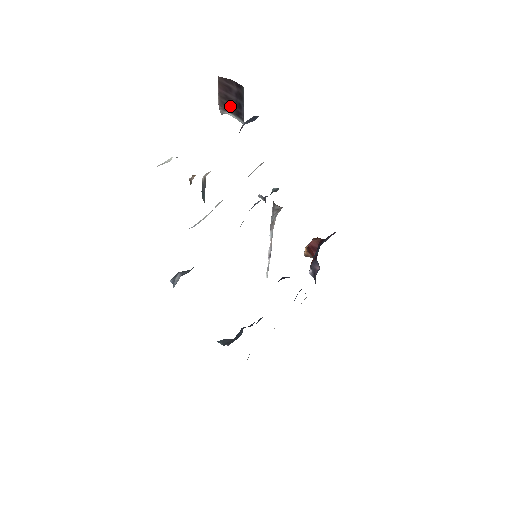
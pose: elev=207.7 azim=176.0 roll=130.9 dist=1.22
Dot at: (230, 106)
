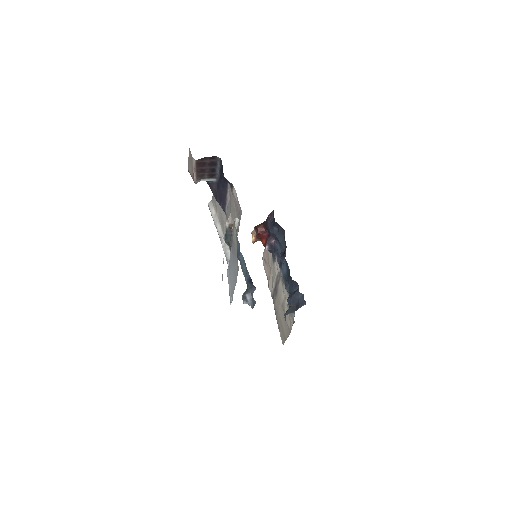
Dot at: (204, 175)
